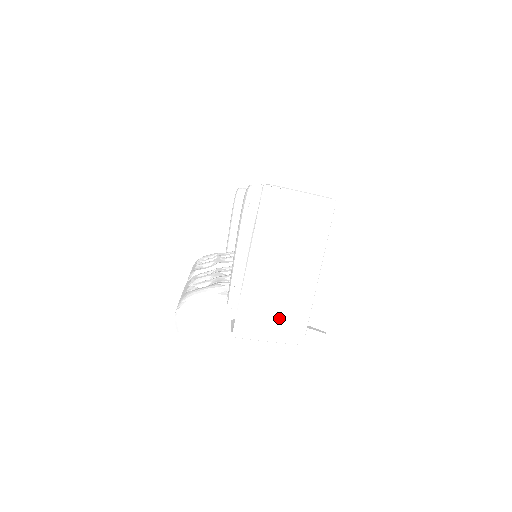
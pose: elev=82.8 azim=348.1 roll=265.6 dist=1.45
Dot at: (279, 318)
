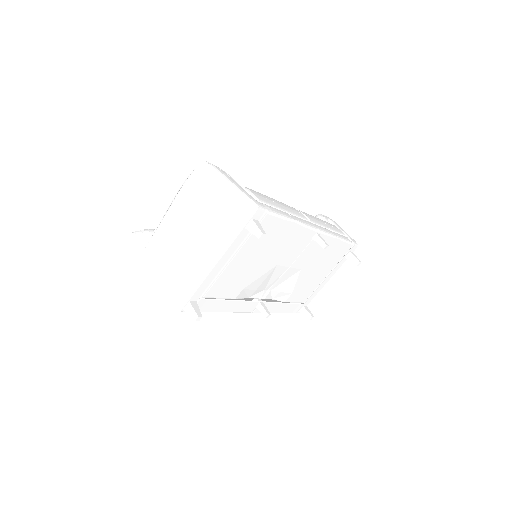
Dot at: (170, 275)
